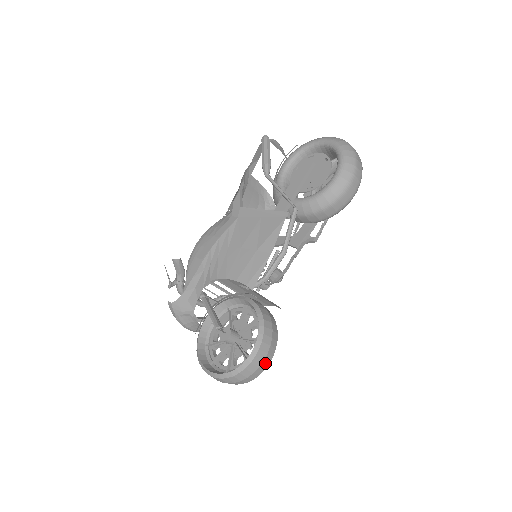
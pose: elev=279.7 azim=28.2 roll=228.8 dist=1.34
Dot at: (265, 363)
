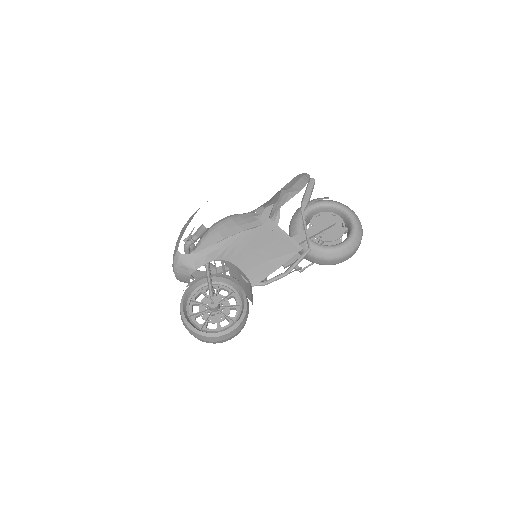
Dot at: (230, 338)
